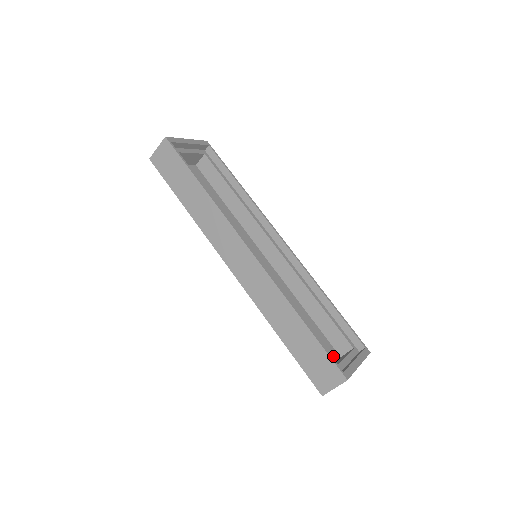
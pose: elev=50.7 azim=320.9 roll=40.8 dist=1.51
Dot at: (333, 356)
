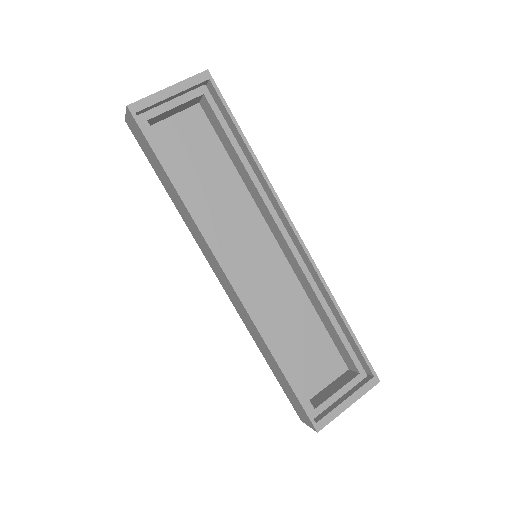
Dot at: (336, 371)
